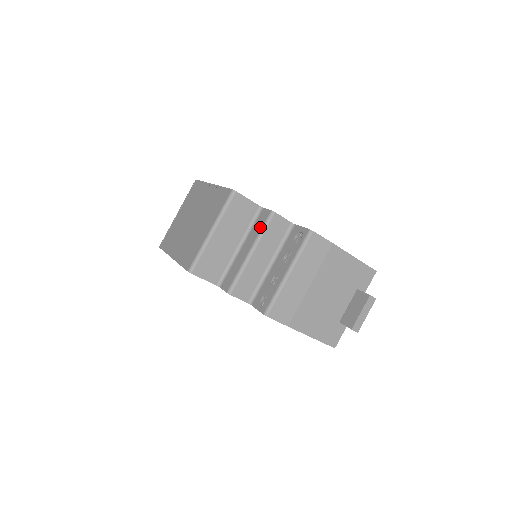
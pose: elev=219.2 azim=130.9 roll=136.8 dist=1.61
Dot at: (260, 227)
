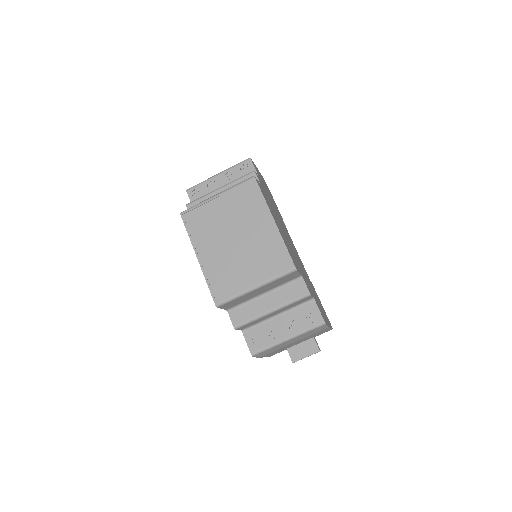
Dot at: (292, 297)
